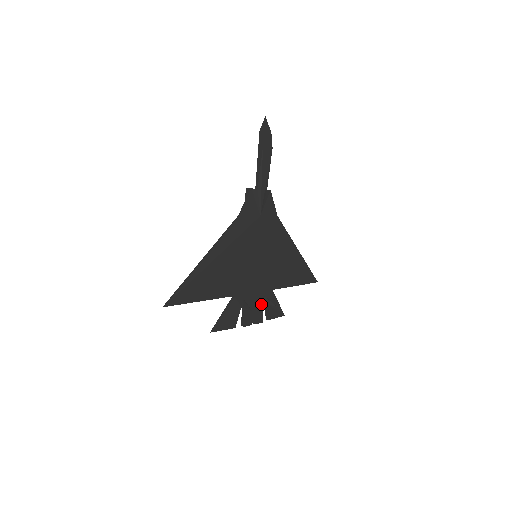
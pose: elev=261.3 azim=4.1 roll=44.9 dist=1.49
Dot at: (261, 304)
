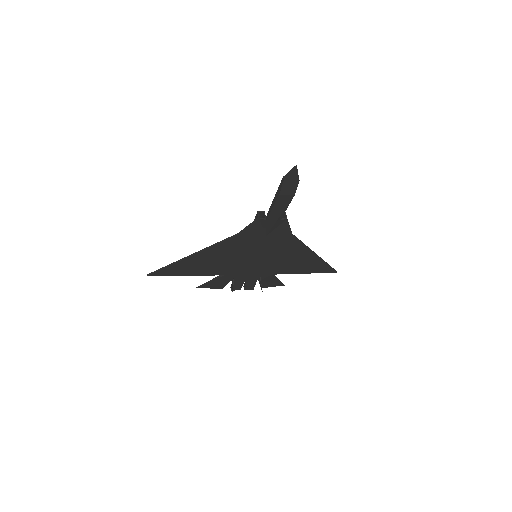
Dot at: (255, 280)
